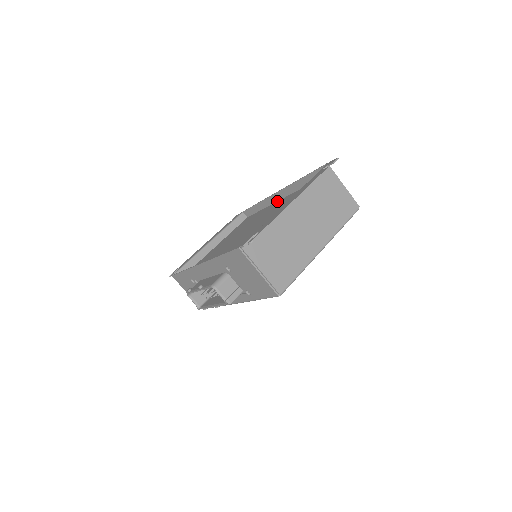
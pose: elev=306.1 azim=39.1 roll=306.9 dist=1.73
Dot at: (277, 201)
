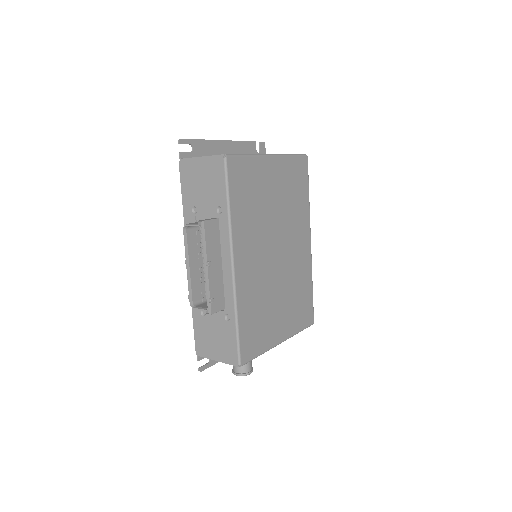
Dot at: occluded
